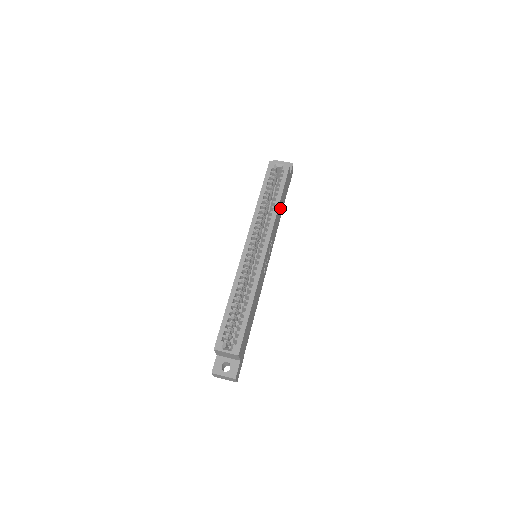
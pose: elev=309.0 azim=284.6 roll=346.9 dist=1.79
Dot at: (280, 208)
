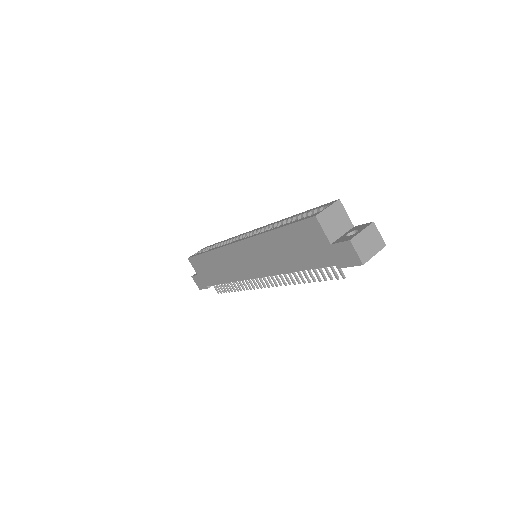
Dot at: occluded
